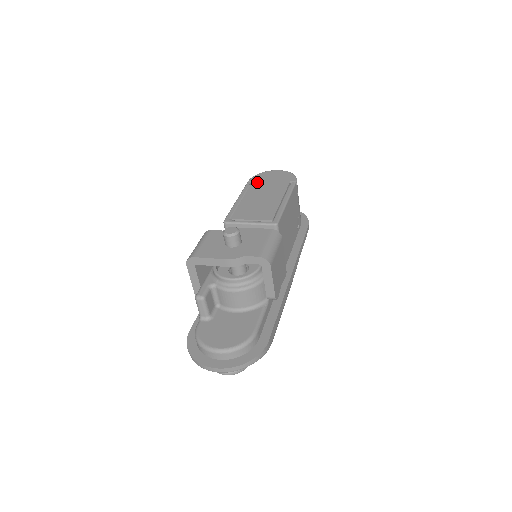
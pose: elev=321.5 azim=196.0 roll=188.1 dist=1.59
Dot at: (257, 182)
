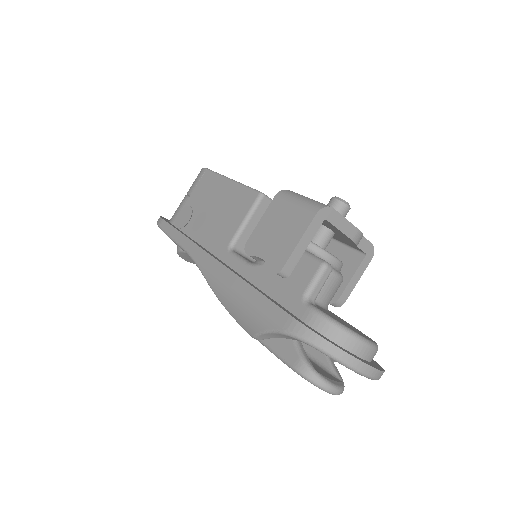
Dot at: occluded
